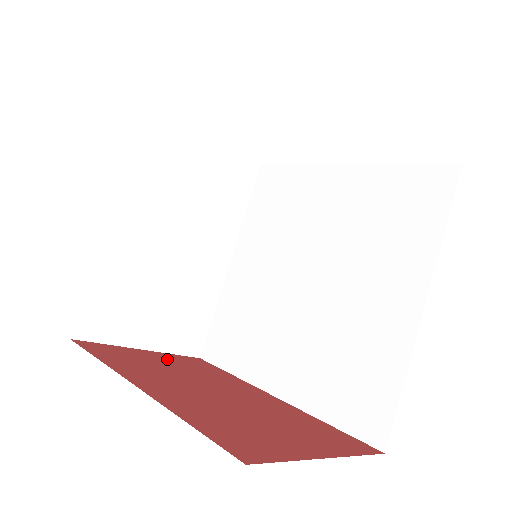
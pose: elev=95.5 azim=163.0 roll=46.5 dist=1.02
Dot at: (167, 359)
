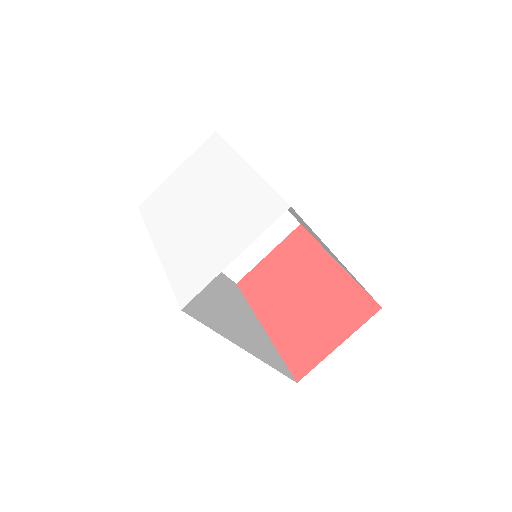
Dot at: (280, 258)
